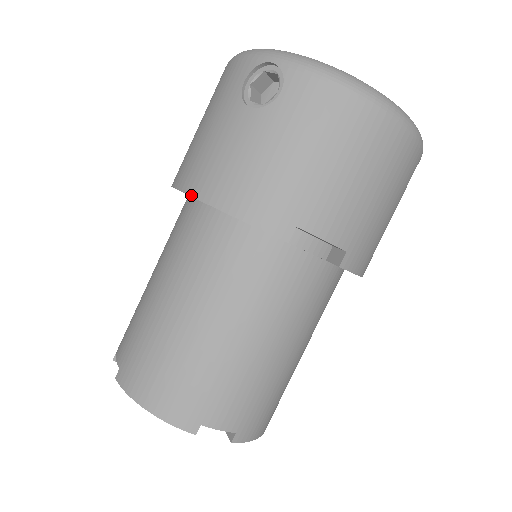
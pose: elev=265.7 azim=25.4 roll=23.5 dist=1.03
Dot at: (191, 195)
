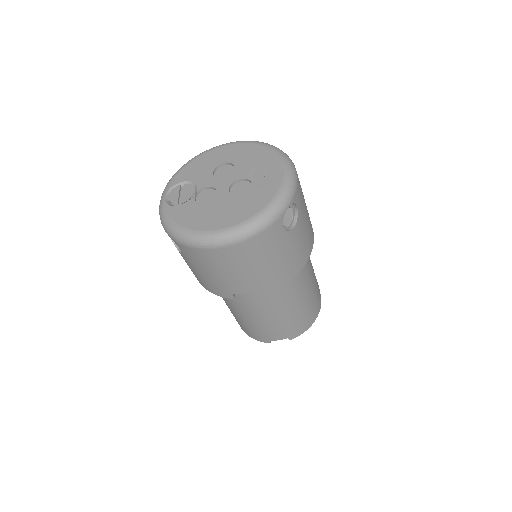
Dot at: occluded
